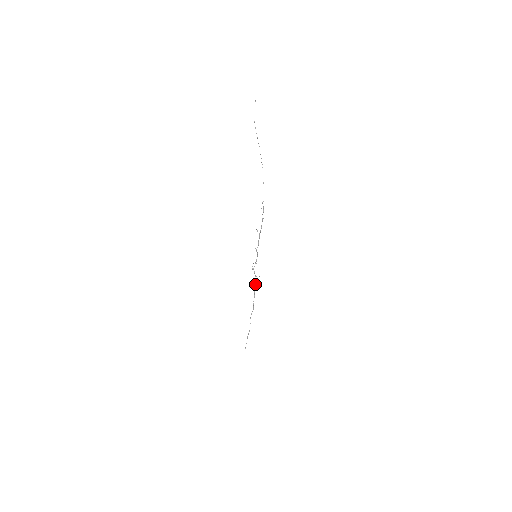
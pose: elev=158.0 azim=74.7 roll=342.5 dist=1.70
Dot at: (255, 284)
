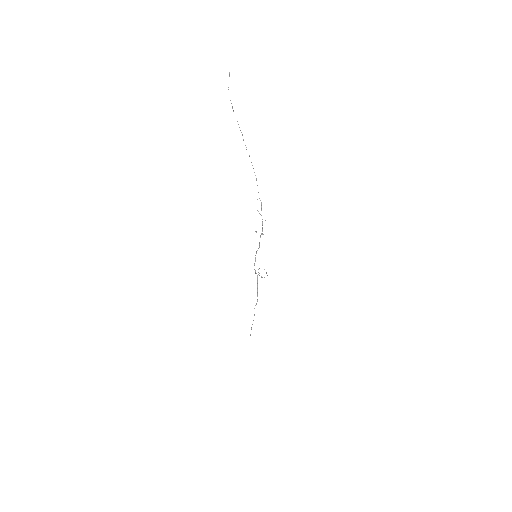
Dot at: (257, 281)
